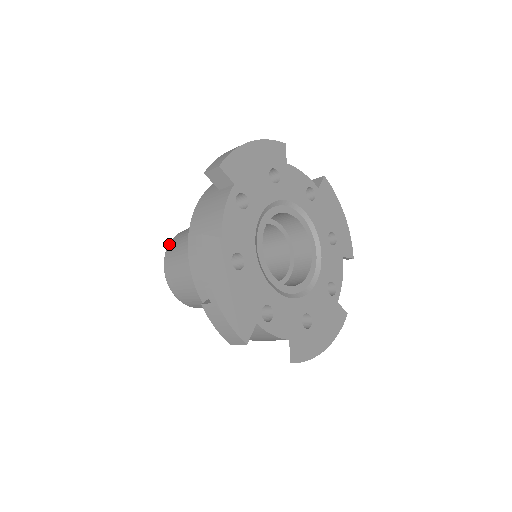
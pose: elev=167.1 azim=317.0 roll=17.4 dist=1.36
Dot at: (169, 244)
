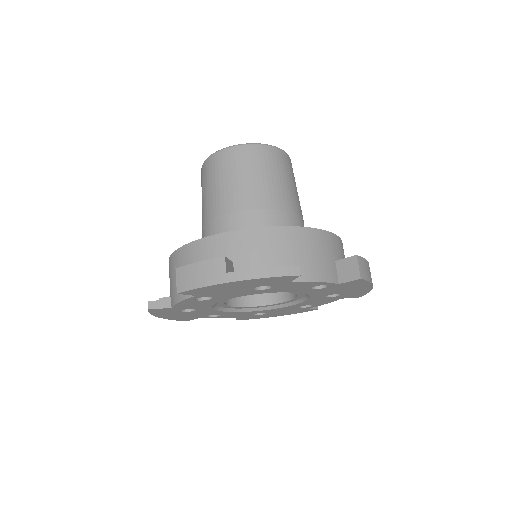
Dot at: (211, 156)
